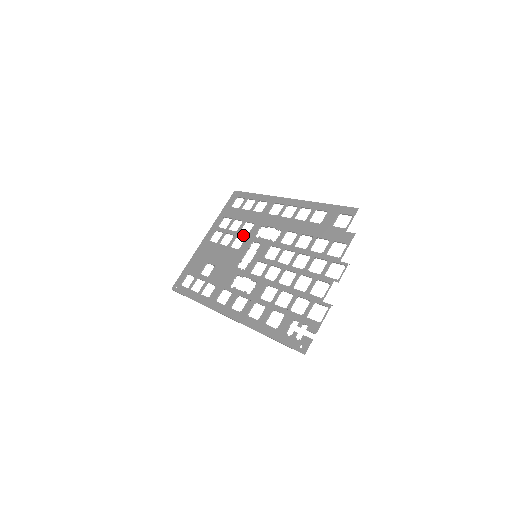
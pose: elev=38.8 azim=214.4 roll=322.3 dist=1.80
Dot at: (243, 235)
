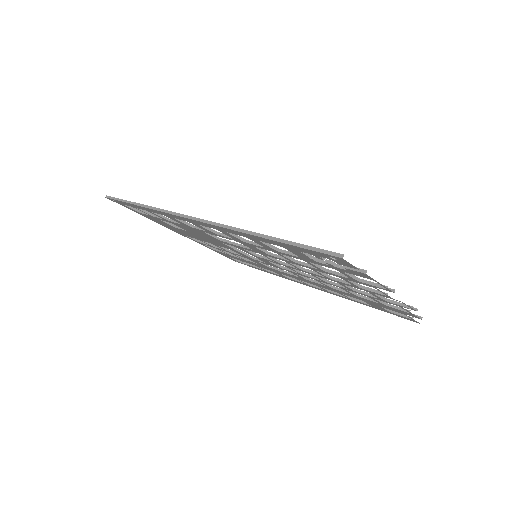
Dot at: occluded
